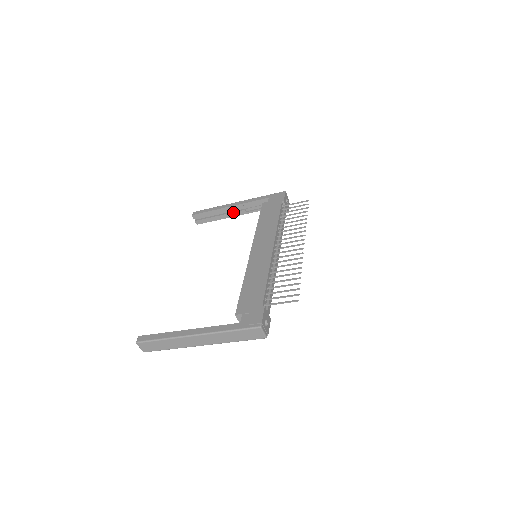
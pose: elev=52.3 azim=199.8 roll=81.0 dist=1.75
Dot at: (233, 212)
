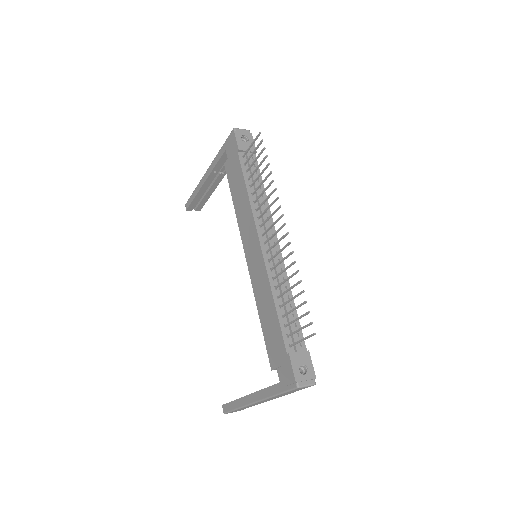
Dot at: (213, 183)
